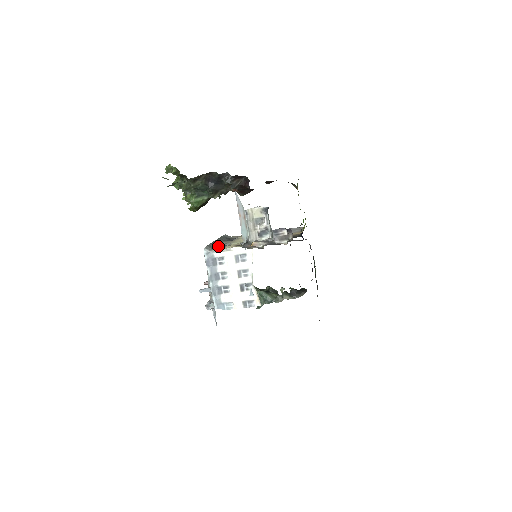
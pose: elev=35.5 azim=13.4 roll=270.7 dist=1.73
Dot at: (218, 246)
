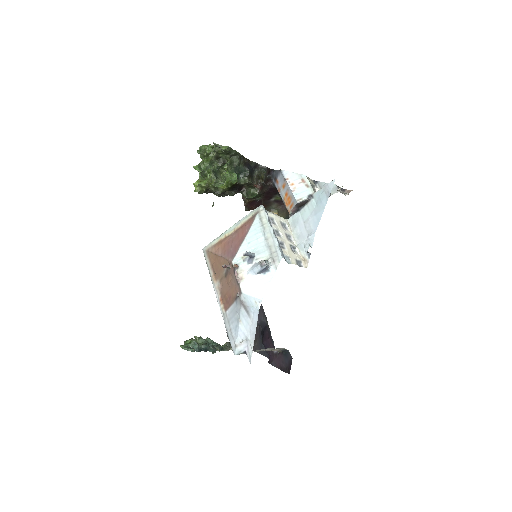
Dot at: occluded
